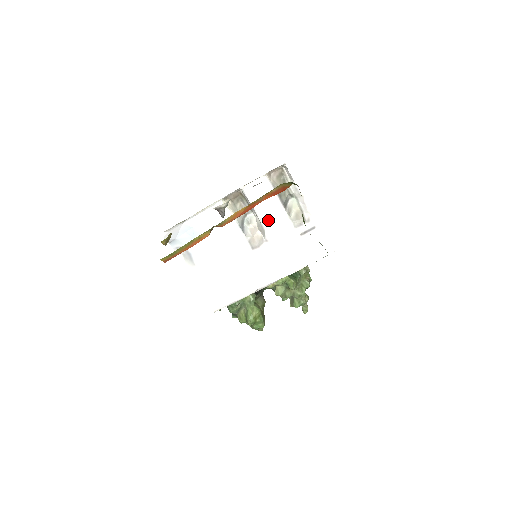
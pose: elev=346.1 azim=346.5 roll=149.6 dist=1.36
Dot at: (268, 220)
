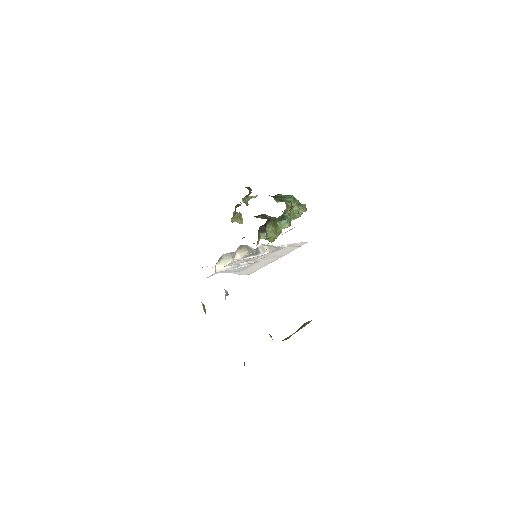
Dot at: occluded
